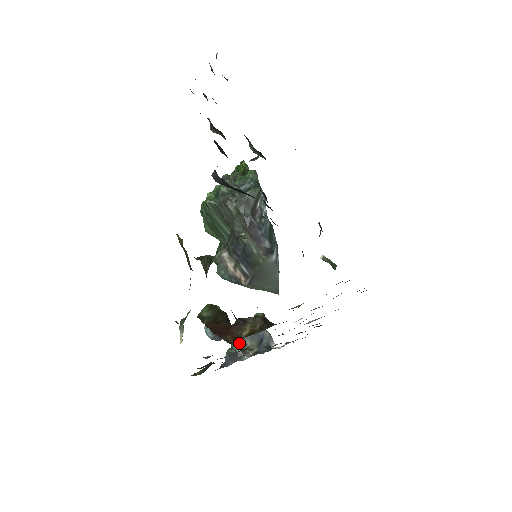
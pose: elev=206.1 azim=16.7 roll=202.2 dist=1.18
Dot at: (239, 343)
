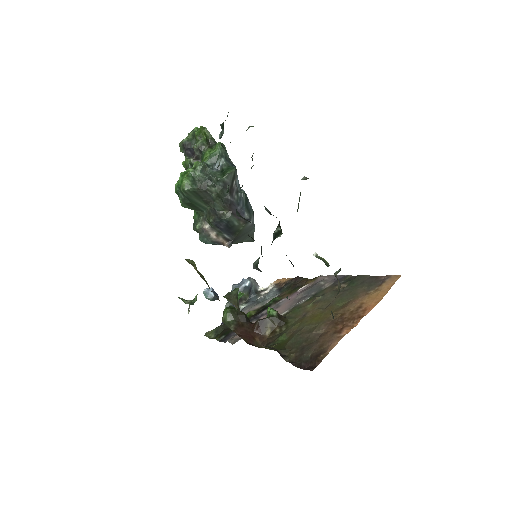
Dot at: occluded
